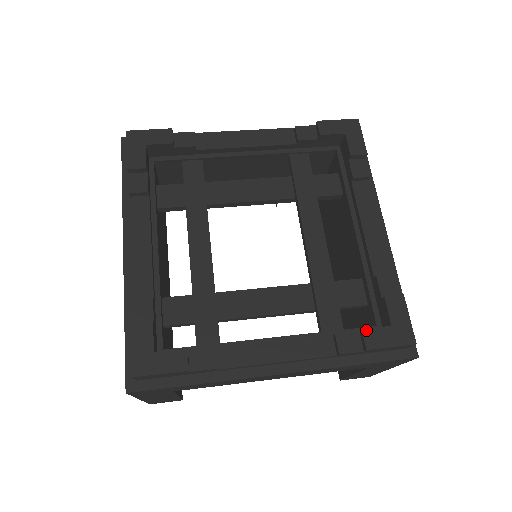
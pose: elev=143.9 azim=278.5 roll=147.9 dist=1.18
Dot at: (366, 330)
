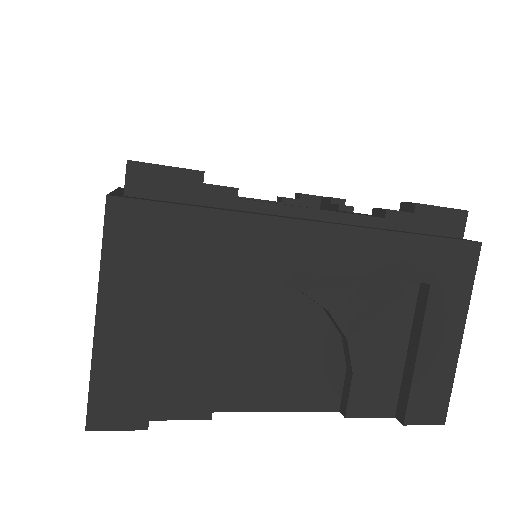
Dot at: (406, 202)
